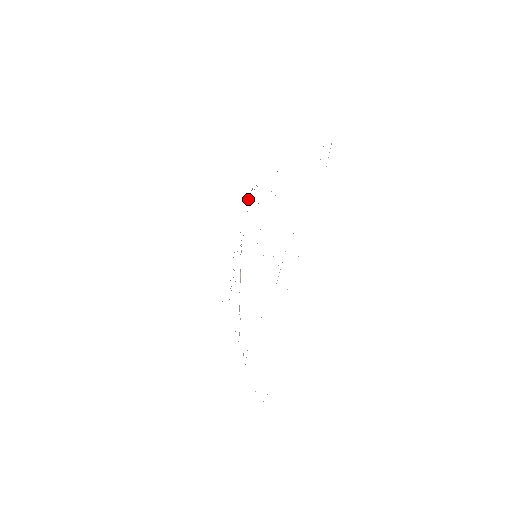
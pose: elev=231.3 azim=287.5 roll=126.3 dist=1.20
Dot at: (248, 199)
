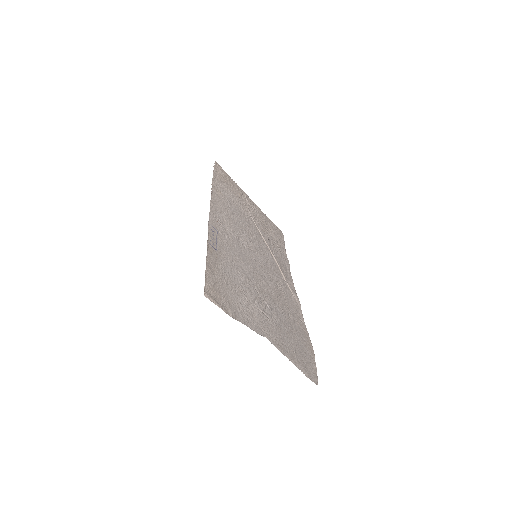
Dot at: (221, 170)
